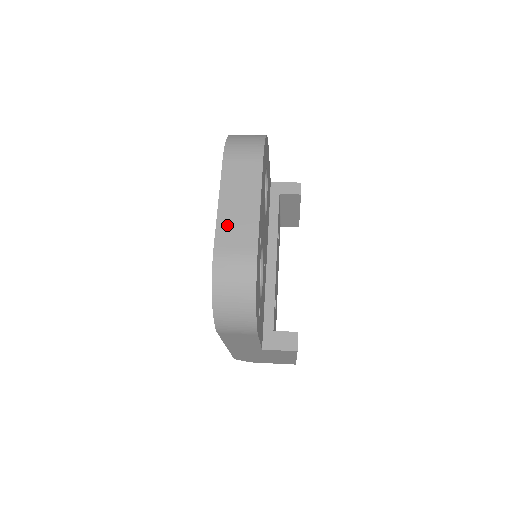
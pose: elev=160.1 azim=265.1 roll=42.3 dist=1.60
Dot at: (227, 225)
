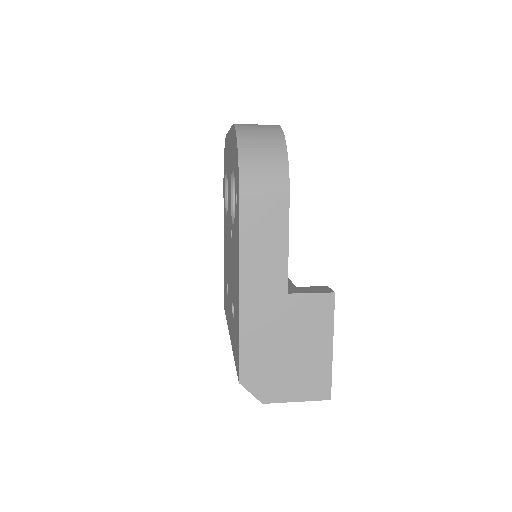
Dot at: occluded
